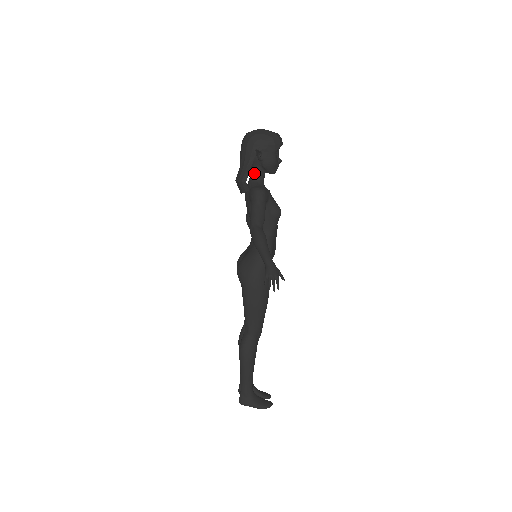
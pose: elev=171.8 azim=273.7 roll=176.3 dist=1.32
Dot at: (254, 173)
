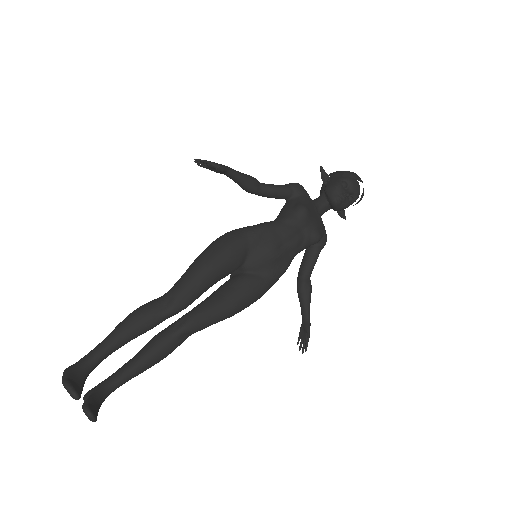
Dot at: occluded
